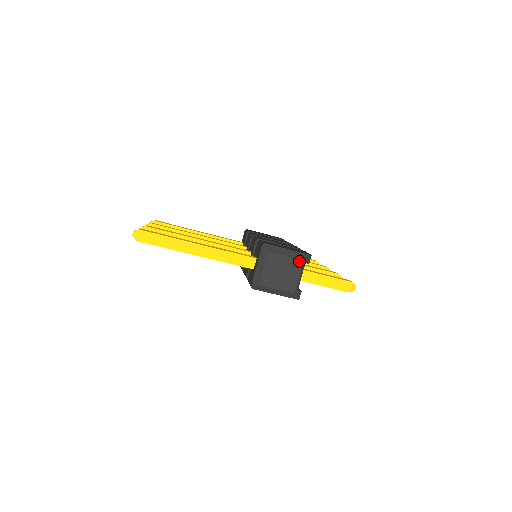
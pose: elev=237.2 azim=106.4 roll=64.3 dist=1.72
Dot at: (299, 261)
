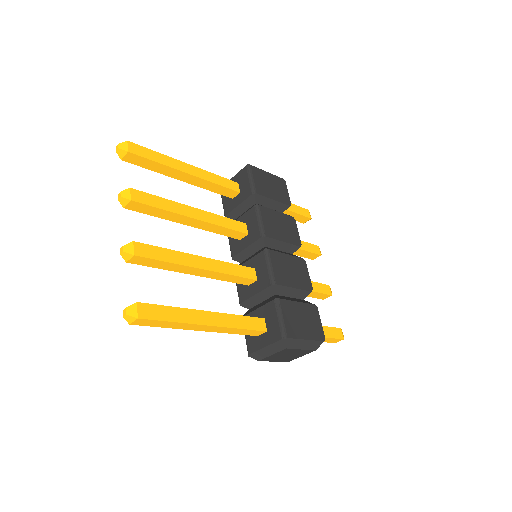
Dot at: (311, 351)
